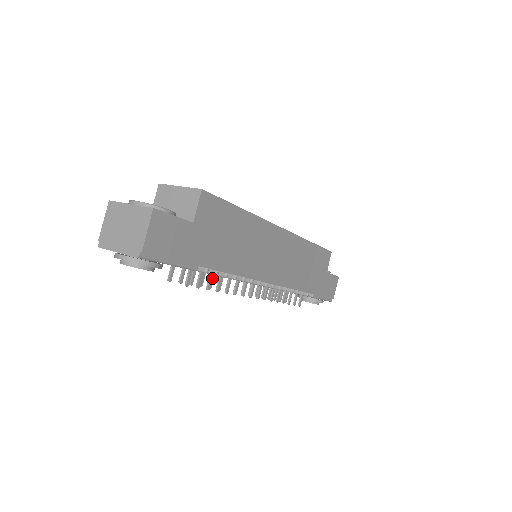
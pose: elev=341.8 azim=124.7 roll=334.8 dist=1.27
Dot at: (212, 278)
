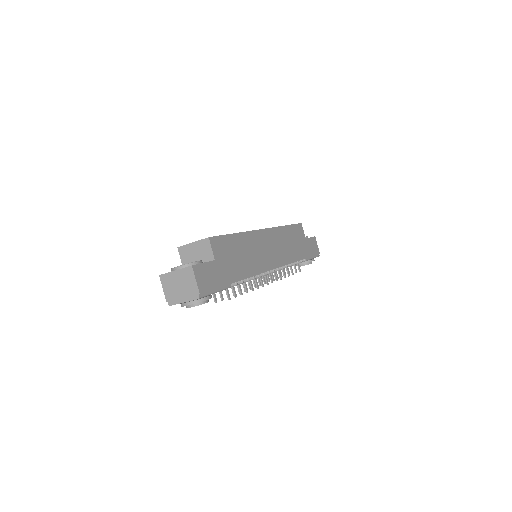
Dot at: (240, 286)
